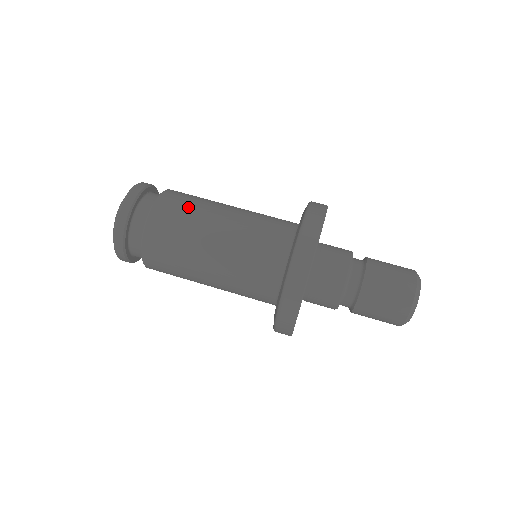
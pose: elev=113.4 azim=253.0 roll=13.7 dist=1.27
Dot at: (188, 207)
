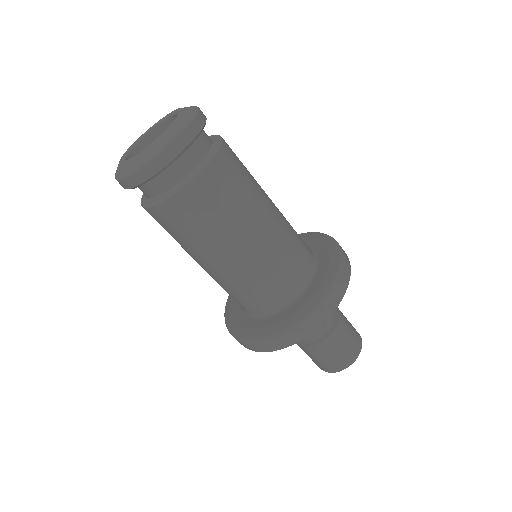
Dot at: (184, 235)
